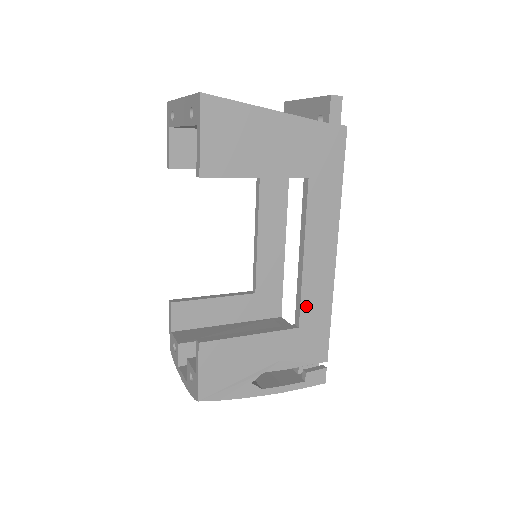
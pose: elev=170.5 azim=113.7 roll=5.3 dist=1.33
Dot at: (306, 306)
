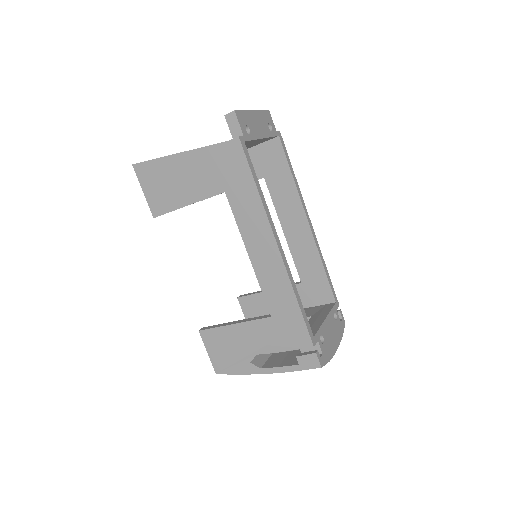
Dot at: (270, 298)
